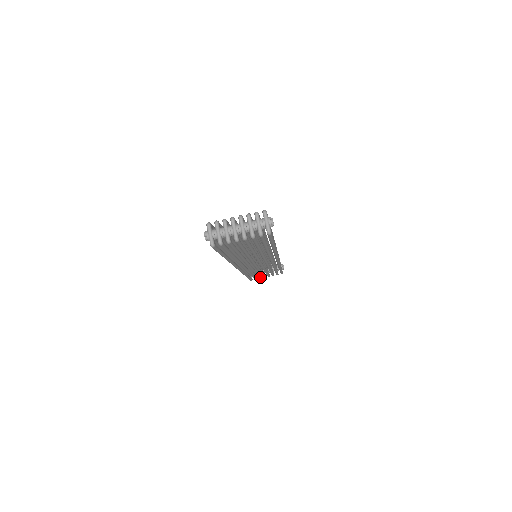
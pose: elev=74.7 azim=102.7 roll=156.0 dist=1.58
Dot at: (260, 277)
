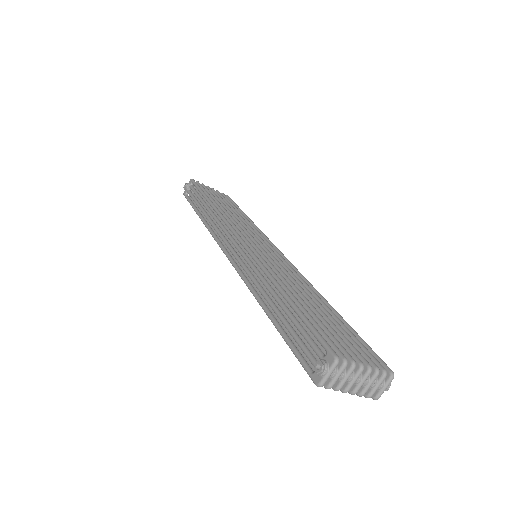
Dot at: occluded
